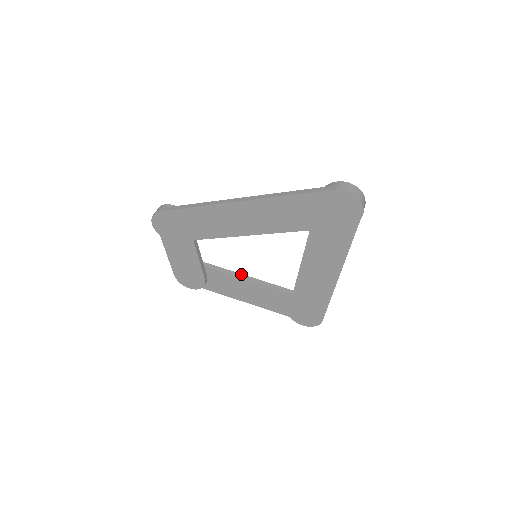
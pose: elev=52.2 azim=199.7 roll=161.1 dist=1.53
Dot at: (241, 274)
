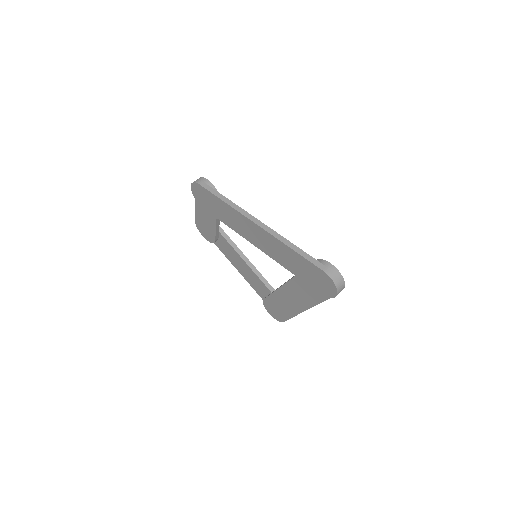
Dot at: (243, 254)
